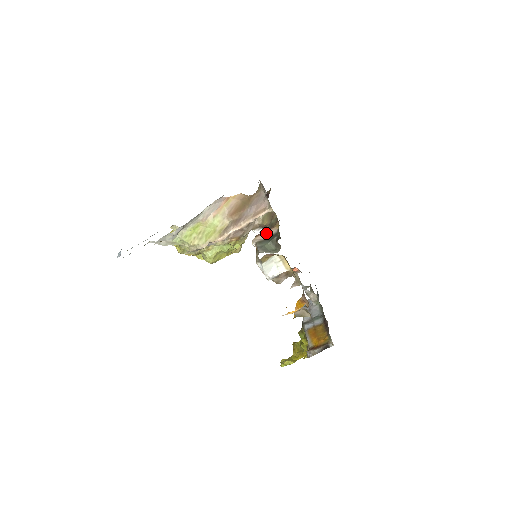
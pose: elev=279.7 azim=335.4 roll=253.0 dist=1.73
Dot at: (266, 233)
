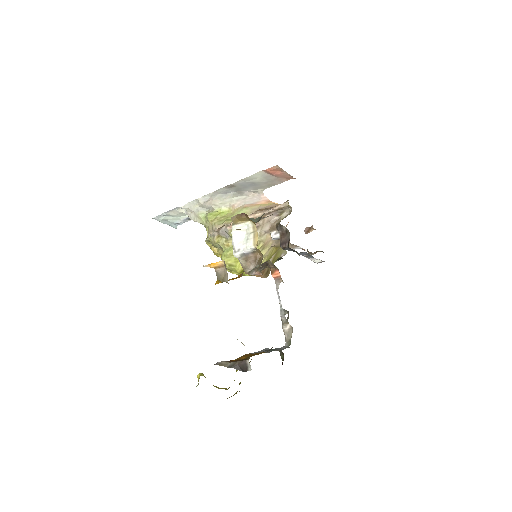
Dot at: (266, 217)
